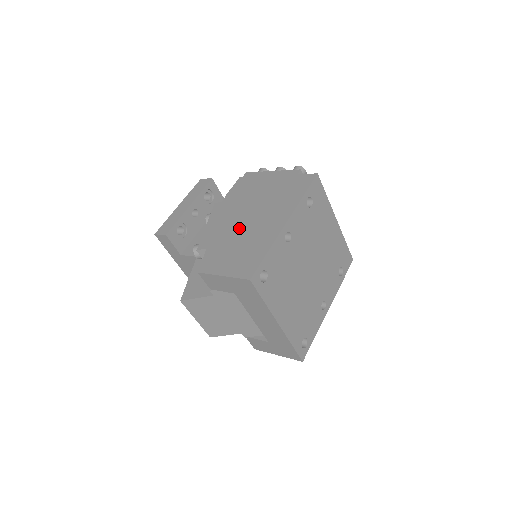
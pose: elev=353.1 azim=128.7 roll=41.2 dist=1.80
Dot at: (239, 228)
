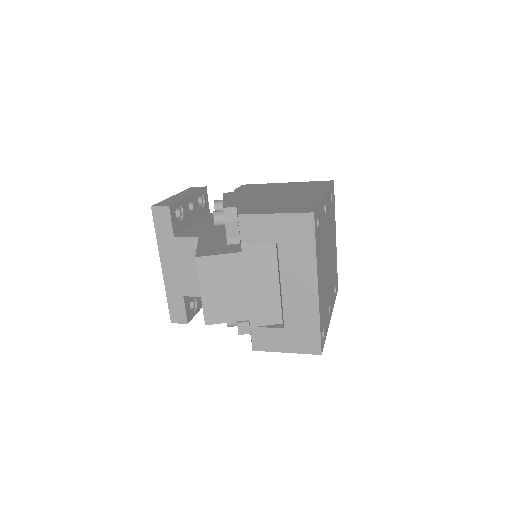
Dot at: (270, 198)
